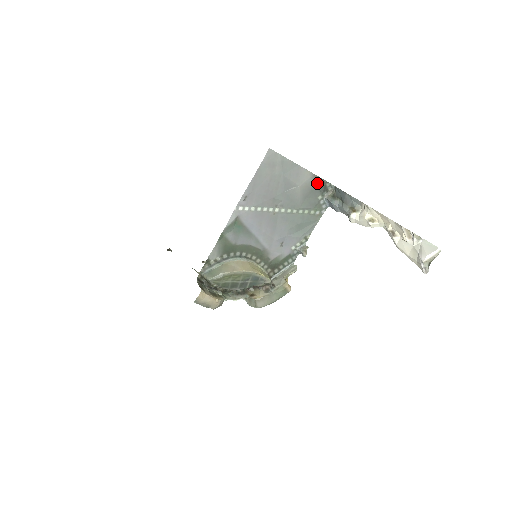
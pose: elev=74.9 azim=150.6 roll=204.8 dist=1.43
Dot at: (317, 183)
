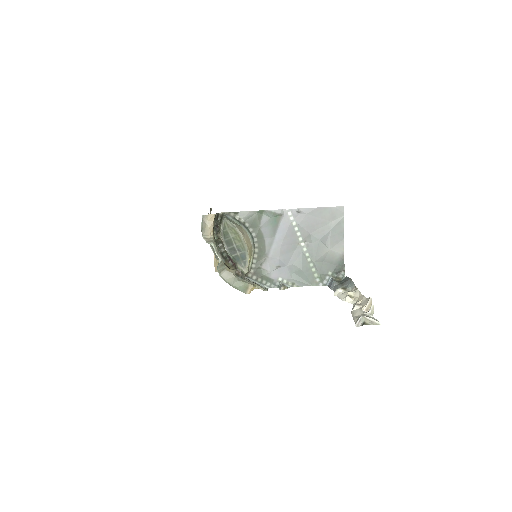
Dot at: (339, 263)
